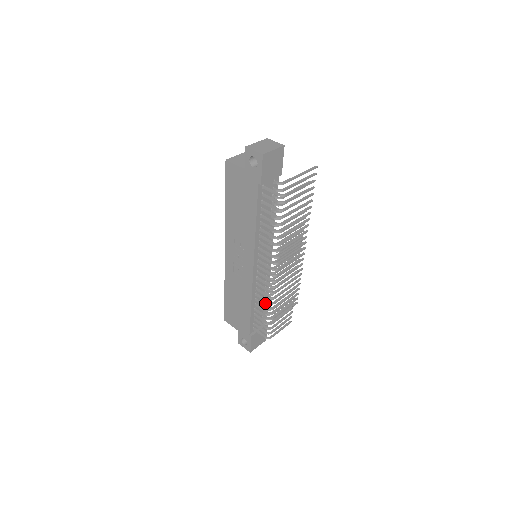
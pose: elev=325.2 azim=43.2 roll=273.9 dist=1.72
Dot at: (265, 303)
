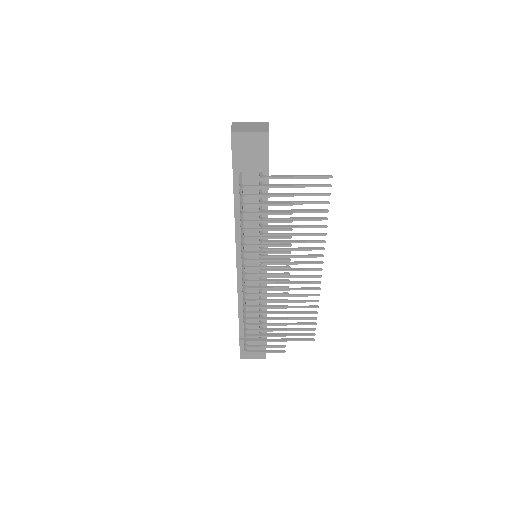
Dot at: (260, 314)
